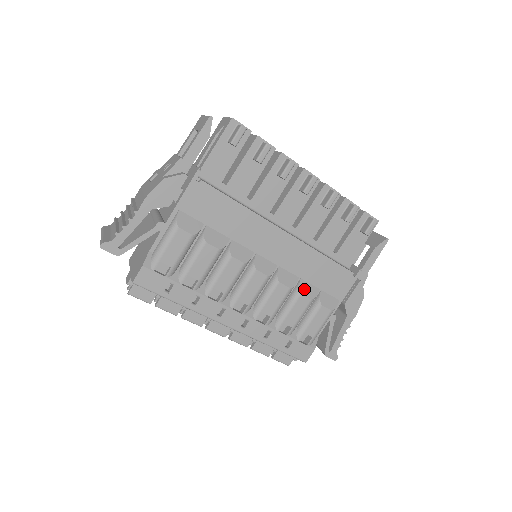
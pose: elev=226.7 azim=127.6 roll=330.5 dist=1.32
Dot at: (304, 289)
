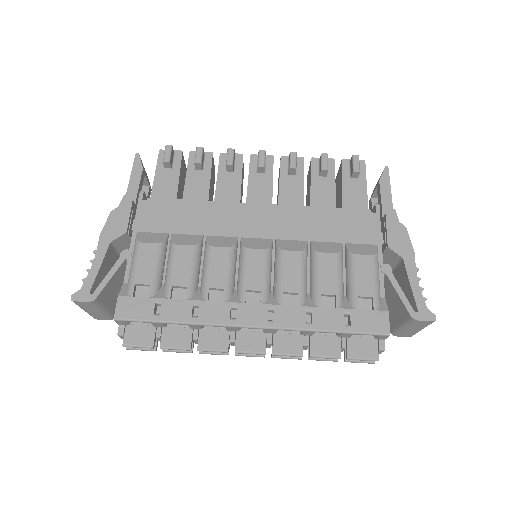
Dot at: (320, 248)
